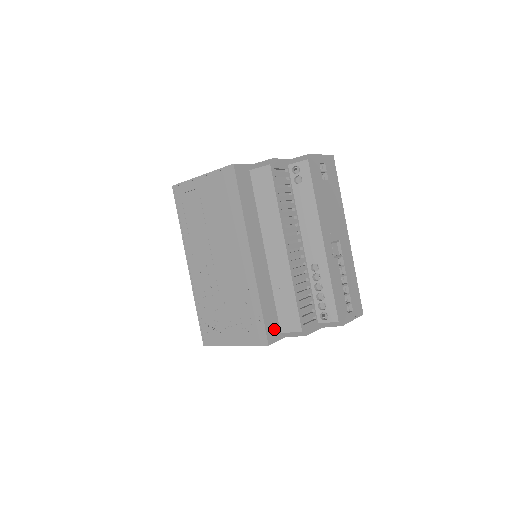
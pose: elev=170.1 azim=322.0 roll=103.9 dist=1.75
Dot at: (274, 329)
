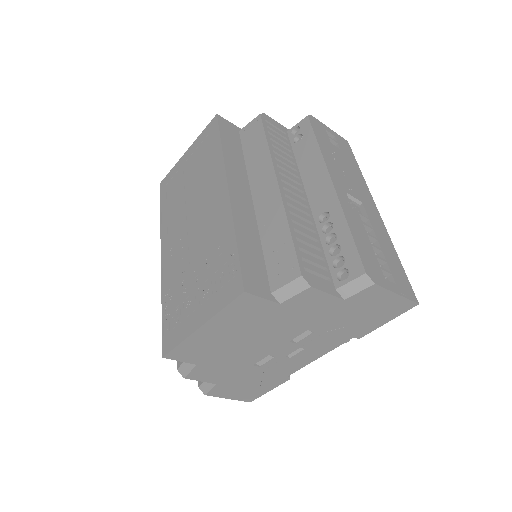
Dot at: (258, 281)
